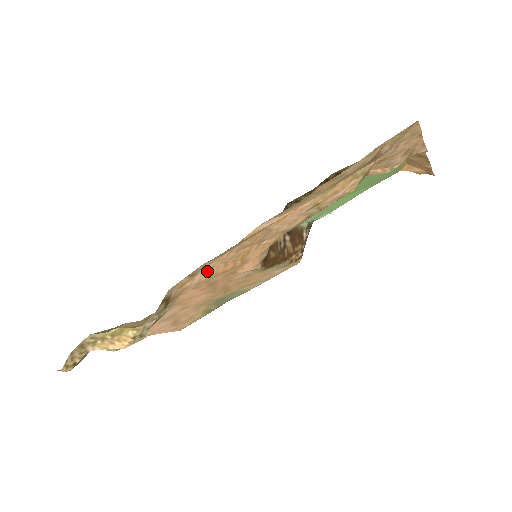
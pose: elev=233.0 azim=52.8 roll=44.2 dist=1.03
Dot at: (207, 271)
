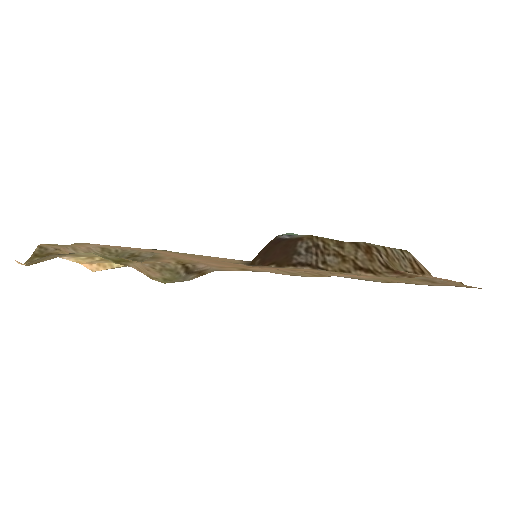
Dot at: occluded
